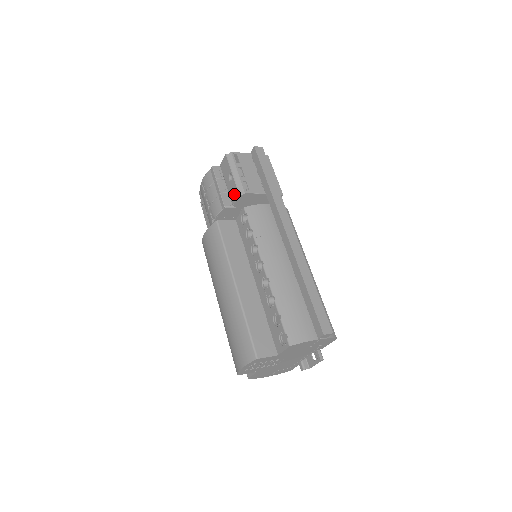
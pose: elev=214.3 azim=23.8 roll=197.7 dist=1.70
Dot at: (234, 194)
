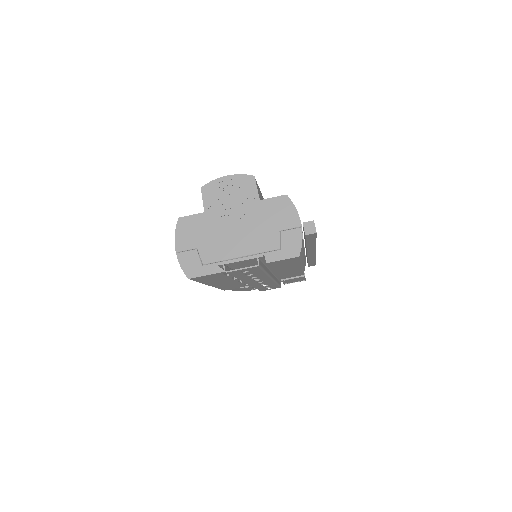
Dot at: occluded
